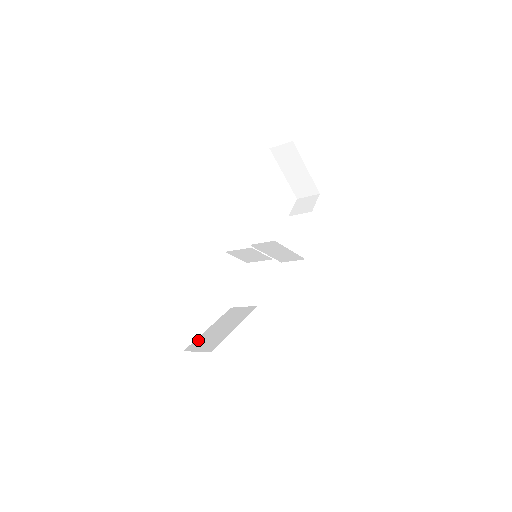
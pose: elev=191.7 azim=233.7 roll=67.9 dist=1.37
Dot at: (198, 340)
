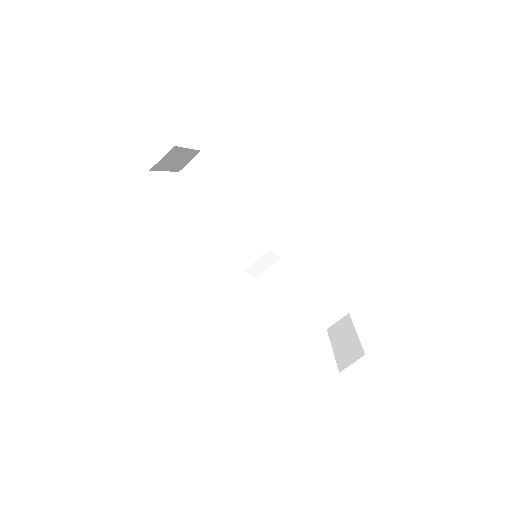
Dot at: occluded
